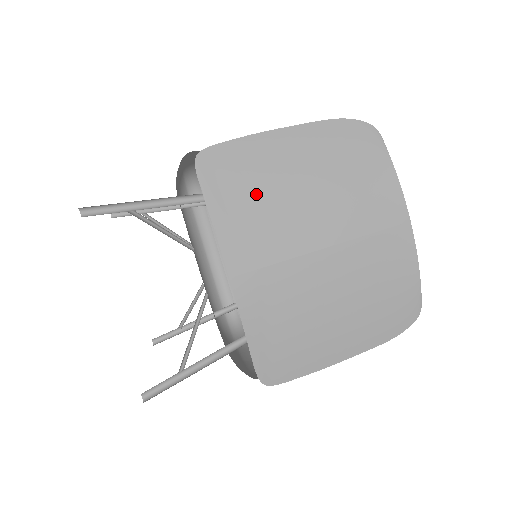
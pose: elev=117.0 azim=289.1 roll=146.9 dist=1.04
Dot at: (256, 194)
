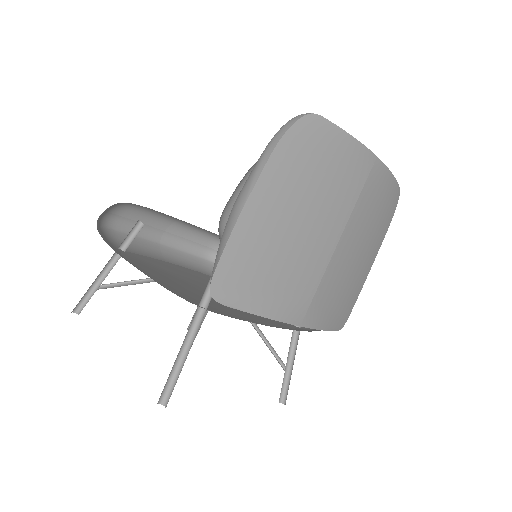
Dot at: (274, 267)
